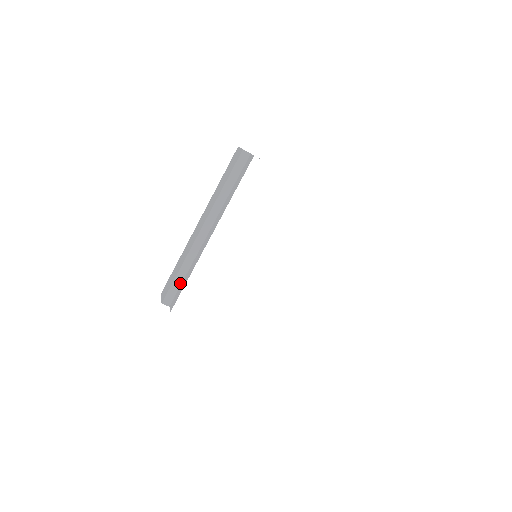
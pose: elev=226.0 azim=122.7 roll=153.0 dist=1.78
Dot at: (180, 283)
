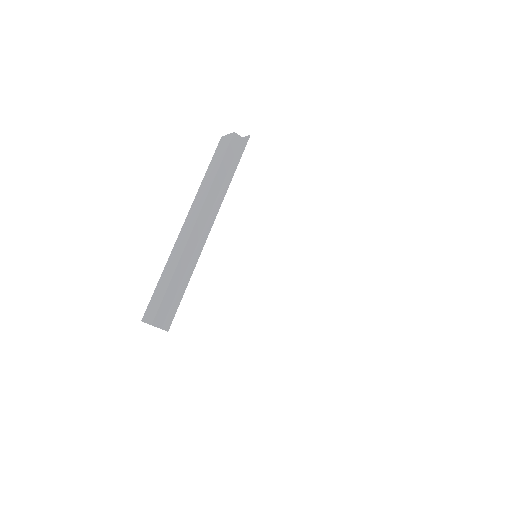
Dot at: (173, 295)
